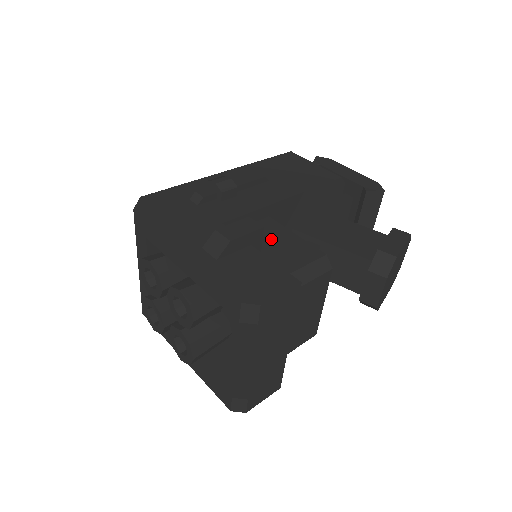
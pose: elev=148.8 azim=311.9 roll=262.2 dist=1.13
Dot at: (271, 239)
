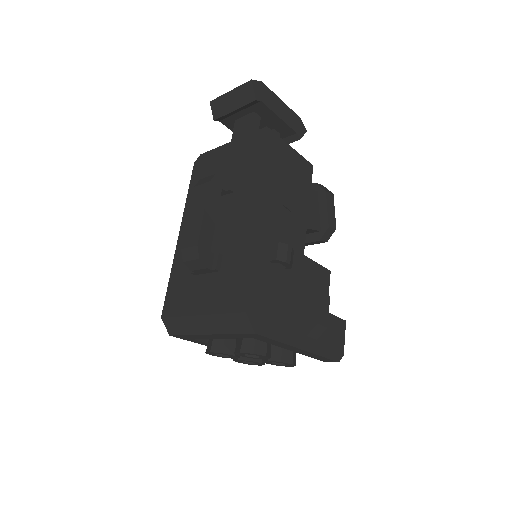
Dot at: (308, 279)
